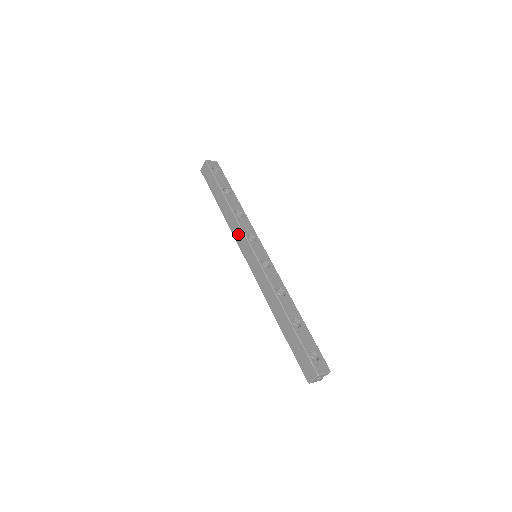
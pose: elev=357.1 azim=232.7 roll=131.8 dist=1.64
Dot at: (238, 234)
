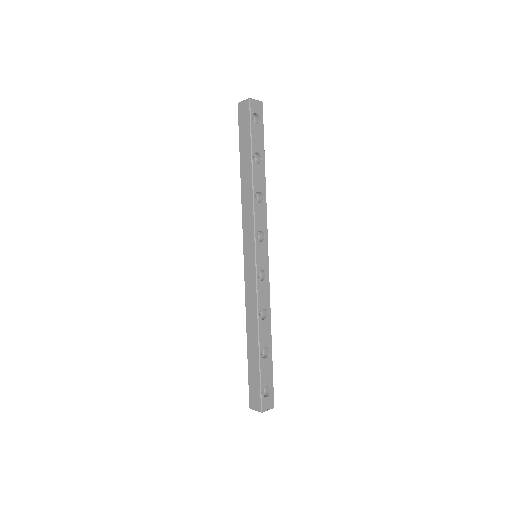
Dot at: (248, 223)
